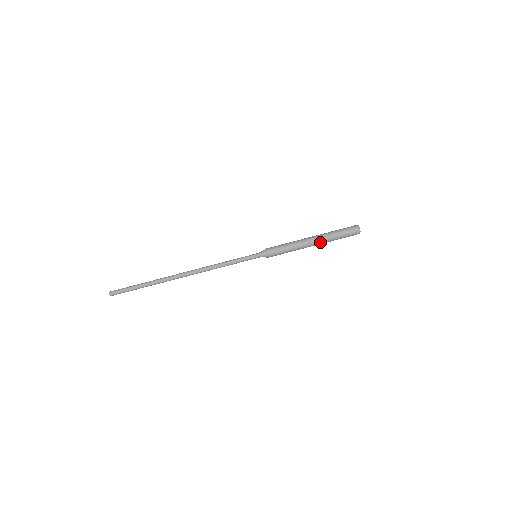
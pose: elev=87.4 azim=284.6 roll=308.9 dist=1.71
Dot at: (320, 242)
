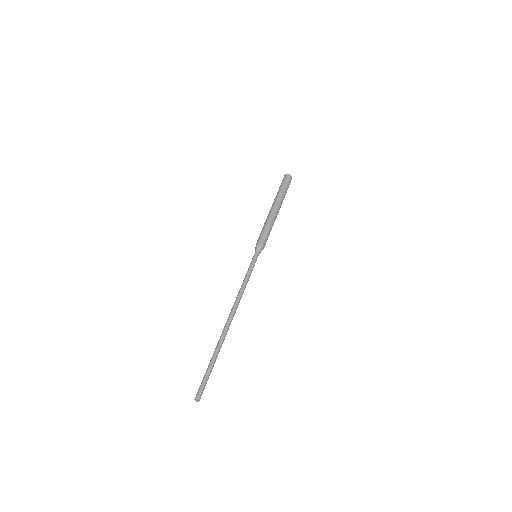
Dot at: (280, 206)
